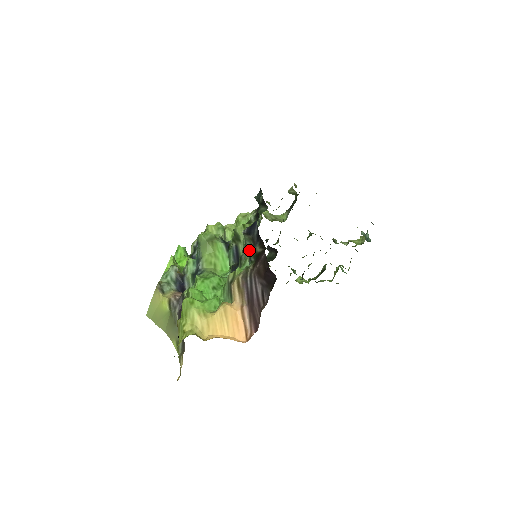
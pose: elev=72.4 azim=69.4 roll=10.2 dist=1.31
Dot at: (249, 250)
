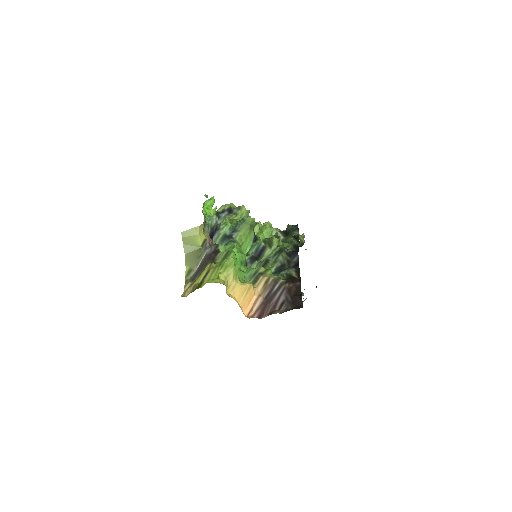
Dot at: (279, 263)
